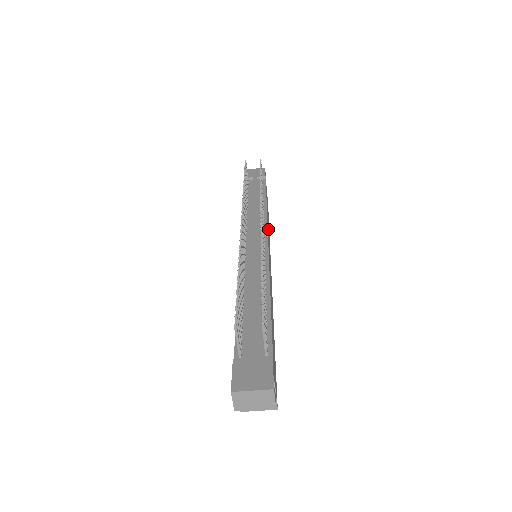
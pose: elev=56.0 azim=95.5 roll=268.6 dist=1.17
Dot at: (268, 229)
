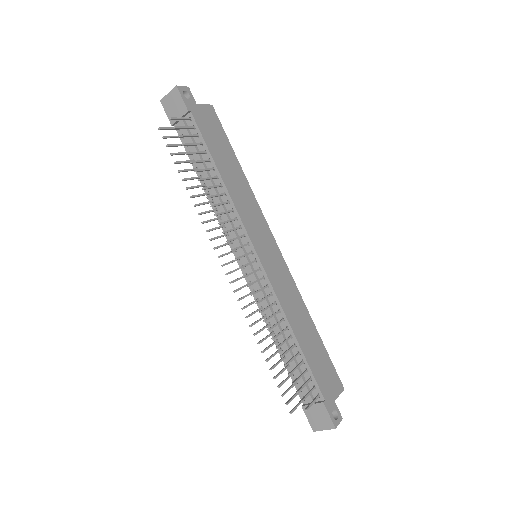
Dot at: (243, 202)
